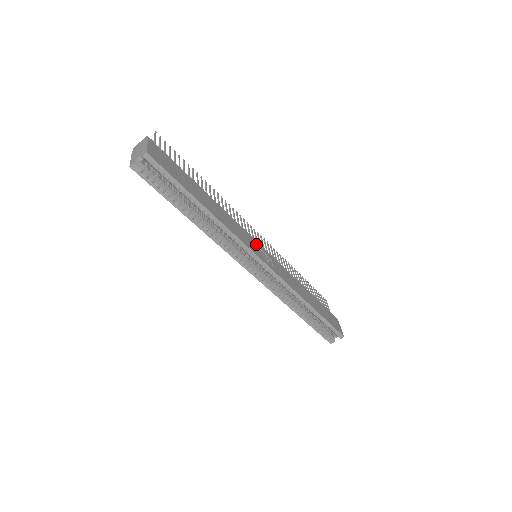
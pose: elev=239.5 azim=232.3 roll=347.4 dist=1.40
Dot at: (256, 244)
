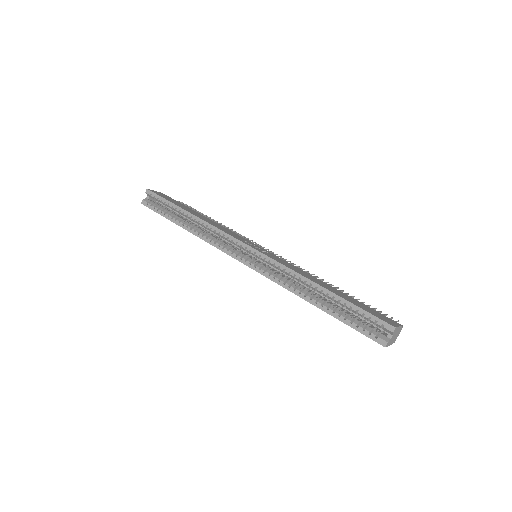
Dot at: (251, 243)
